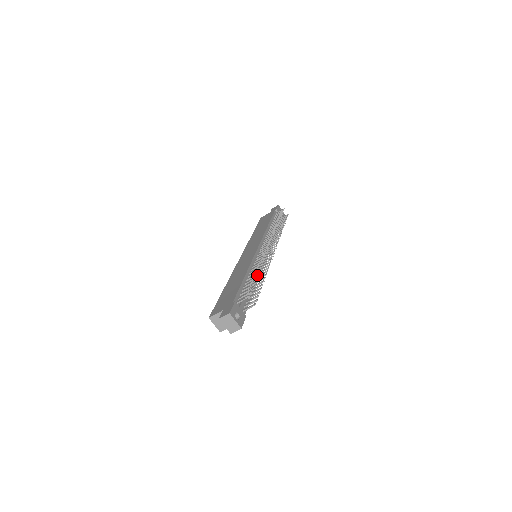
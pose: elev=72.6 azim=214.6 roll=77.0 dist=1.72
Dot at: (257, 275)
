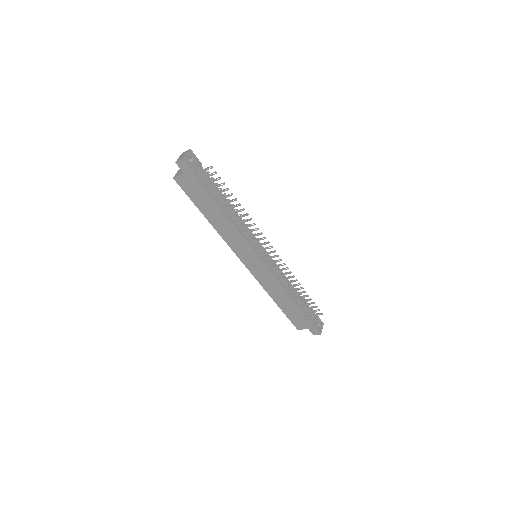
Dot at: (237, 226)
